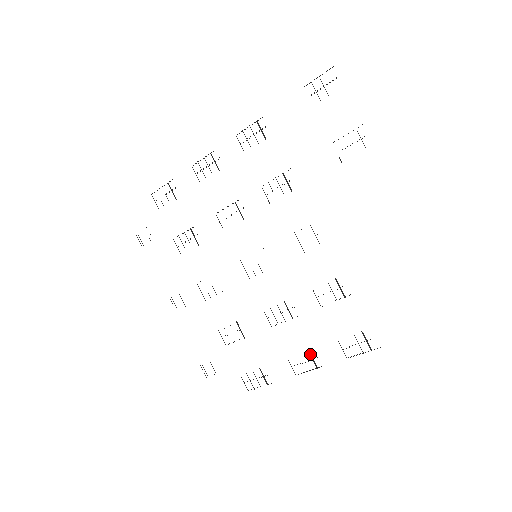
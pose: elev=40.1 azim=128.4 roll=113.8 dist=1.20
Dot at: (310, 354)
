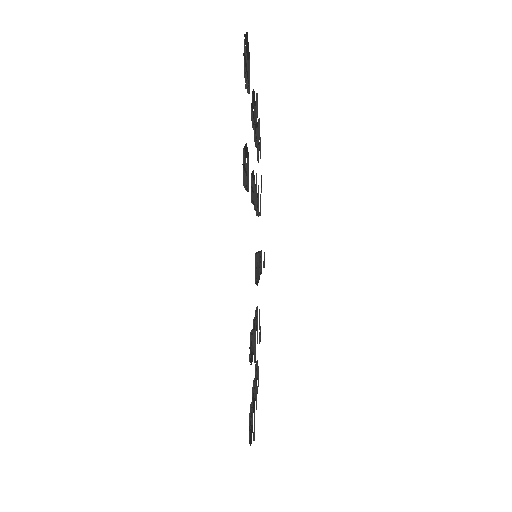
Dot at: occluded
